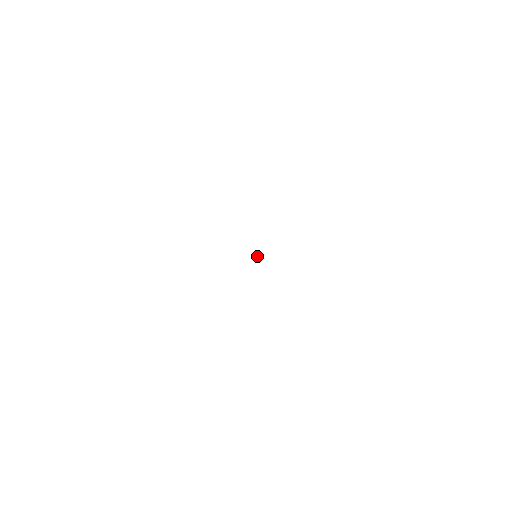
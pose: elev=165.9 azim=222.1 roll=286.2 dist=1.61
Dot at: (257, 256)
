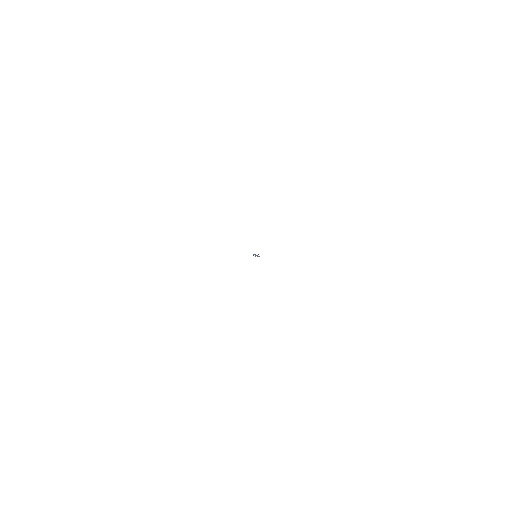
Dot at: occluded
